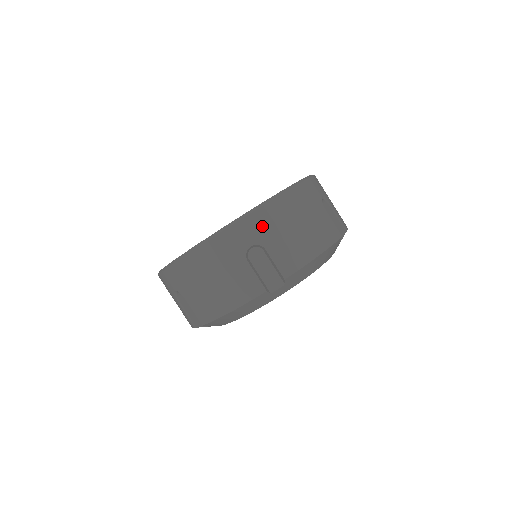
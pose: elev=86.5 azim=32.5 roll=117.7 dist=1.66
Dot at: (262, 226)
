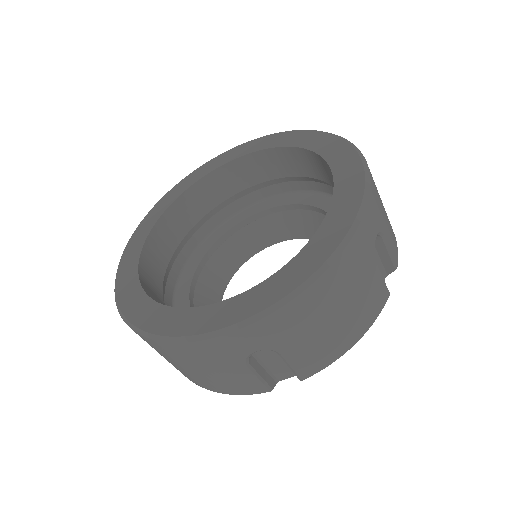
Dot at: (144, 340)
